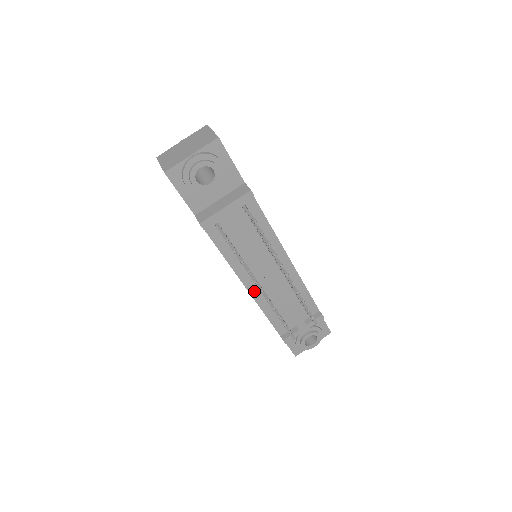
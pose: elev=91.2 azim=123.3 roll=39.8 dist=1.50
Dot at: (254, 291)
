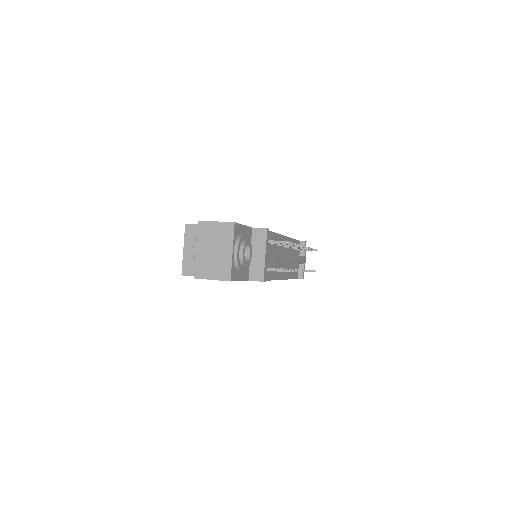
Dot at: (283, 276)
